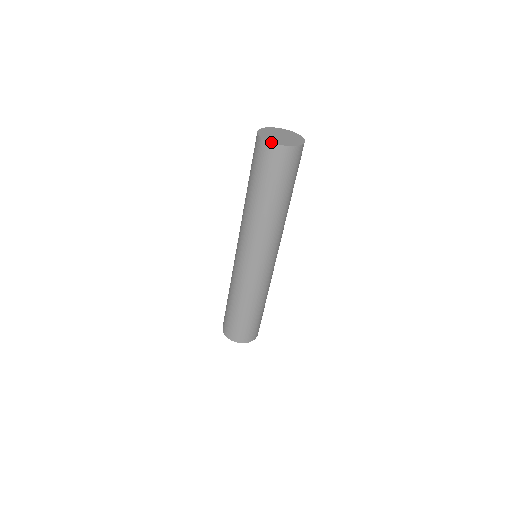
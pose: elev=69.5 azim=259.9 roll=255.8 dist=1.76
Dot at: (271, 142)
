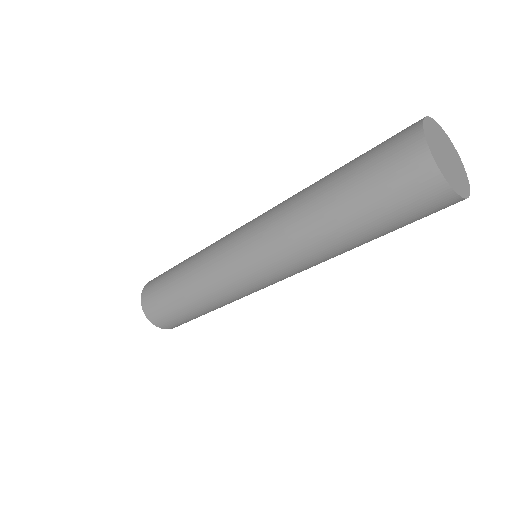
Dot at: (433, 154)
